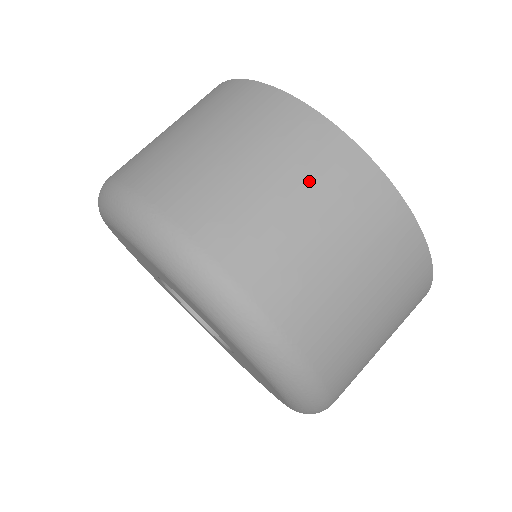
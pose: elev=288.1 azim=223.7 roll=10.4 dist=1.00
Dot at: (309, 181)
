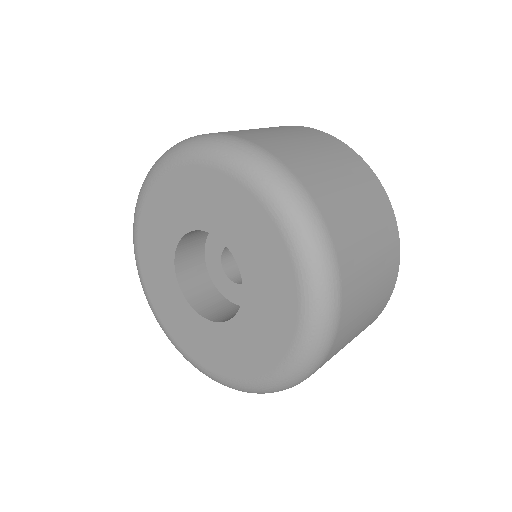
Dot at: (366, 198)
